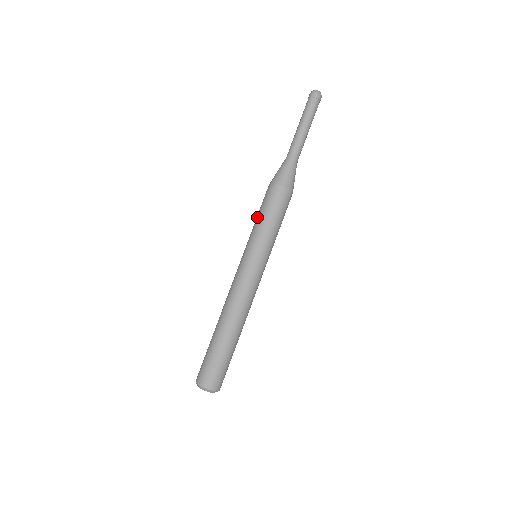
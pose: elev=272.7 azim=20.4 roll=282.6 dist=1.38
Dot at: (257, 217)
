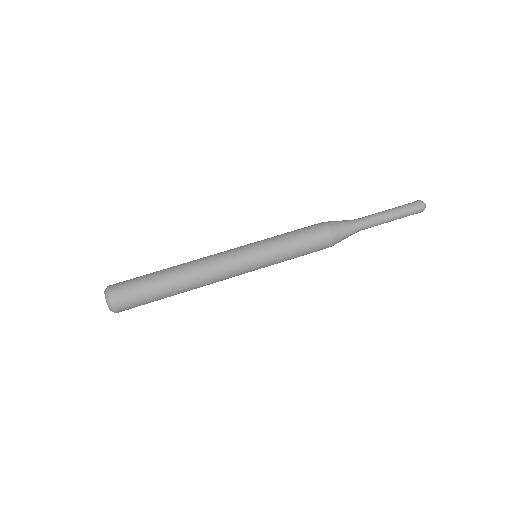
Dot at: (290, 232)
